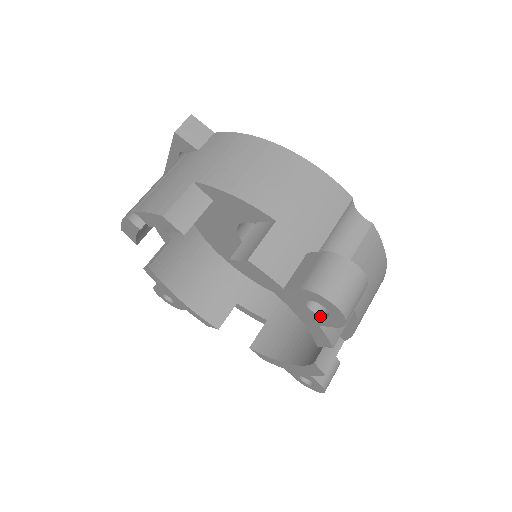
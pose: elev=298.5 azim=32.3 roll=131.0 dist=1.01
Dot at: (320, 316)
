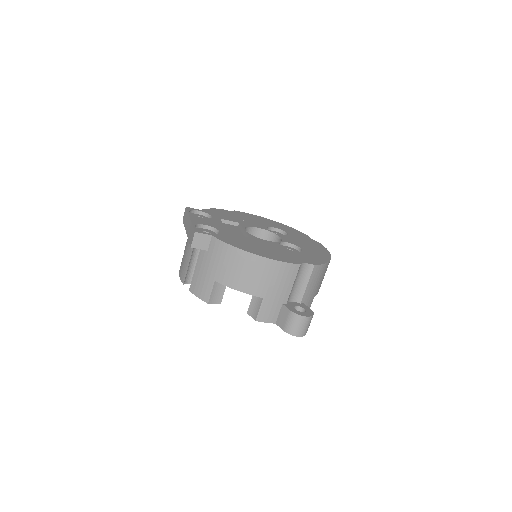
Dot at: occluded
